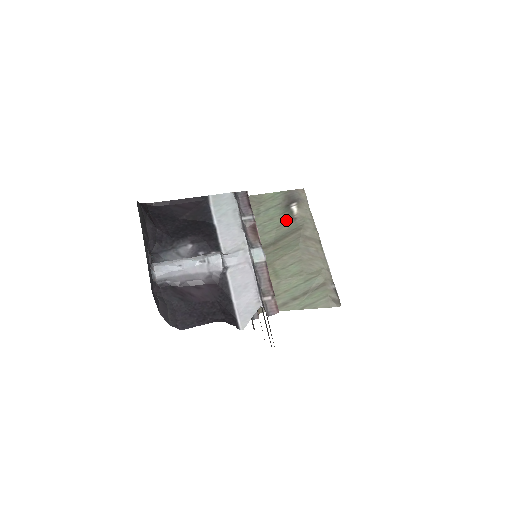
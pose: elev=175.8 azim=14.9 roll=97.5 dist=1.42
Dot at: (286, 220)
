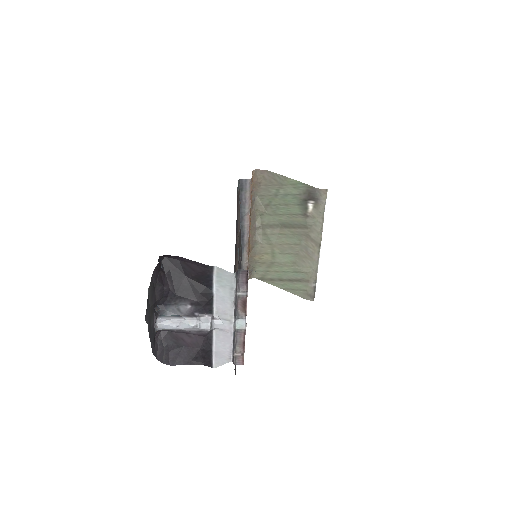
Dot at: (299, 213)
